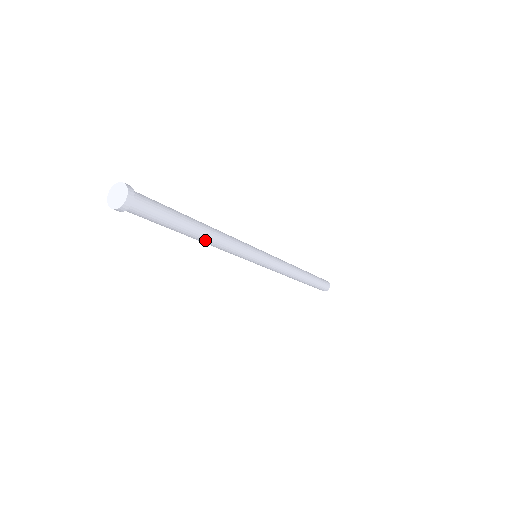
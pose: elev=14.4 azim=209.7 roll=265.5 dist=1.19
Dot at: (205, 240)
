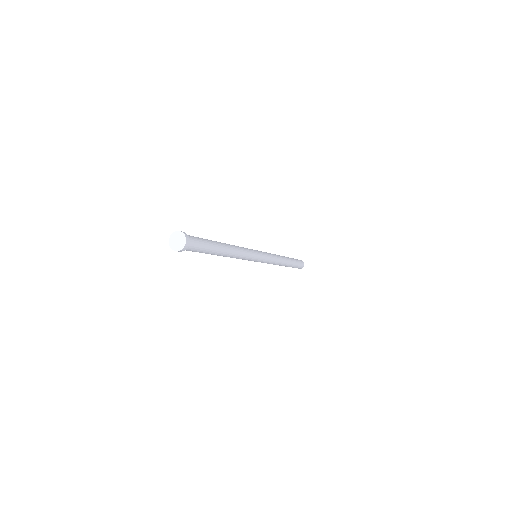
Dot at: (227, 255)
